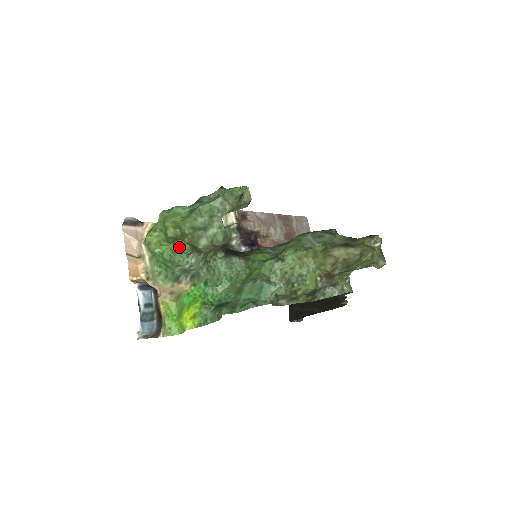
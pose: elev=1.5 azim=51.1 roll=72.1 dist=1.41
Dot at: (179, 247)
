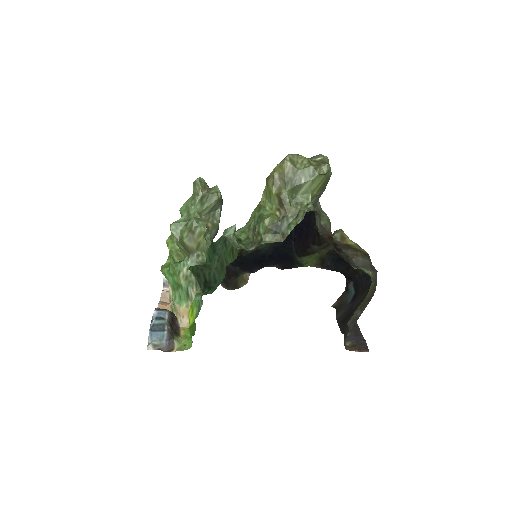
Dot at: occluded
